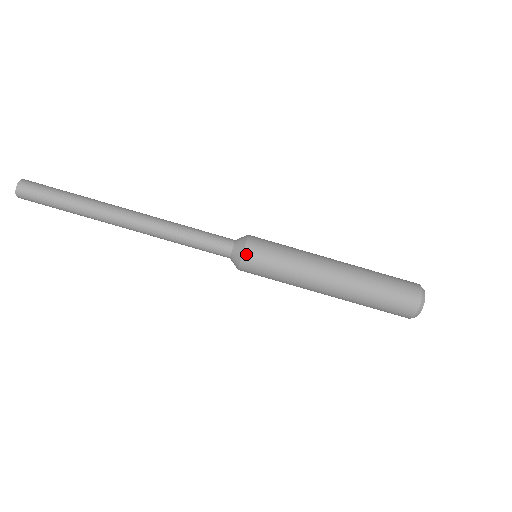
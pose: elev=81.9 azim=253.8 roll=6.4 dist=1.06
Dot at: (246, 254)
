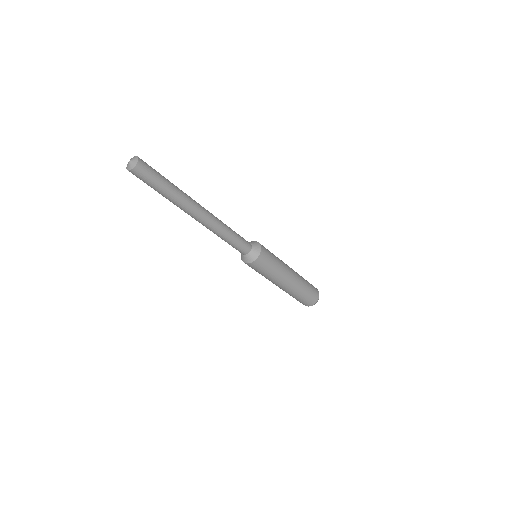
Dot at: (247, 264)
